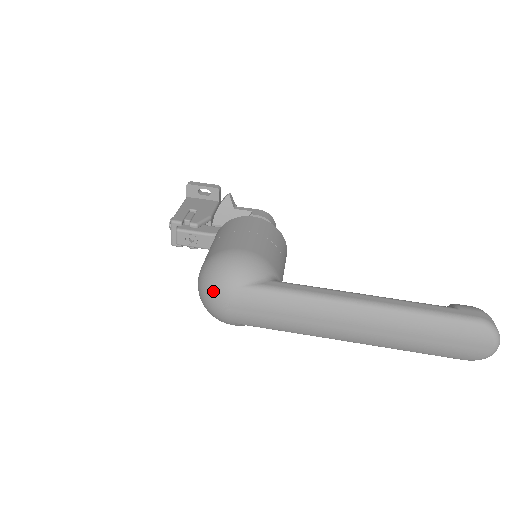
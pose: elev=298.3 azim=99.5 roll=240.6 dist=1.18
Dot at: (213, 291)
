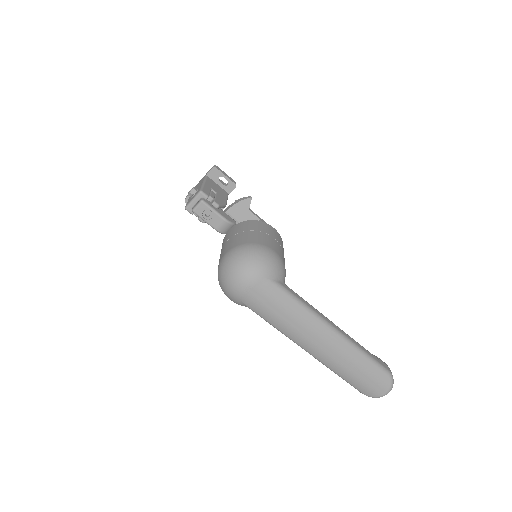
Dot at: (245, 271)
